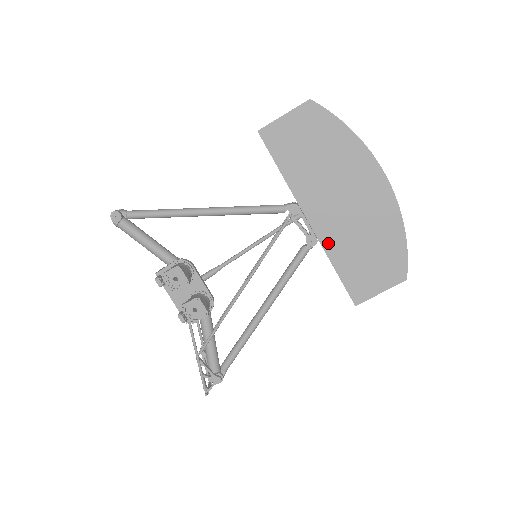
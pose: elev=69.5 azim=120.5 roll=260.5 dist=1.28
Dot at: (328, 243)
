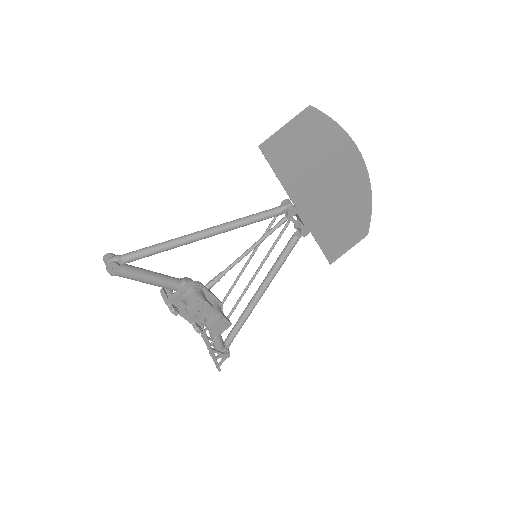
Dot at: (315, 227)
